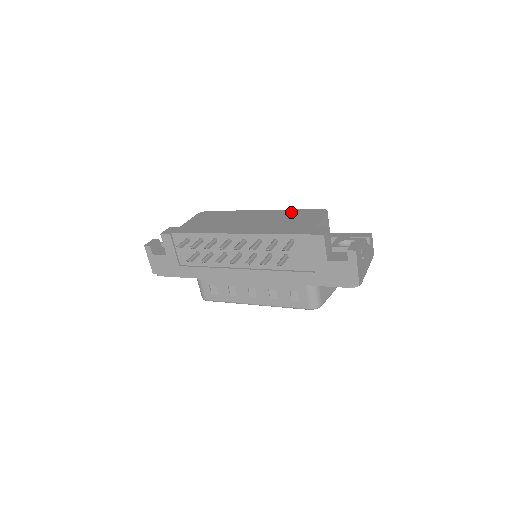
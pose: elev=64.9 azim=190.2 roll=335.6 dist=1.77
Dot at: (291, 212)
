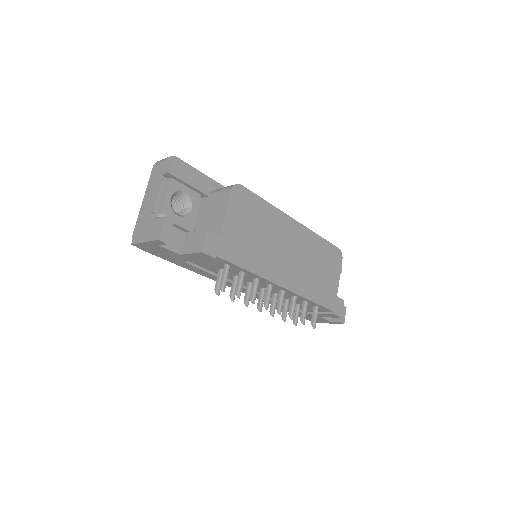
Dot at: (320, 245)
